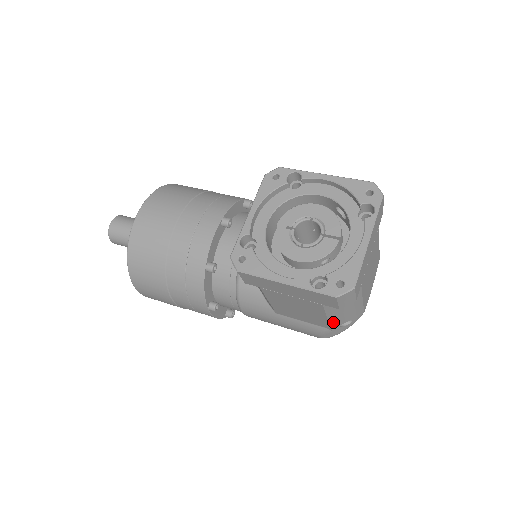
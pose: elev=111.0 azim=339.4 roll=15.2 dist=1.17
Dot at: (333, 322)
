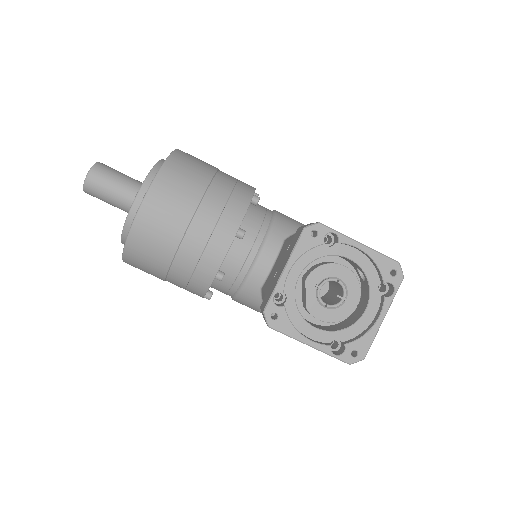
Dot at: occluded
